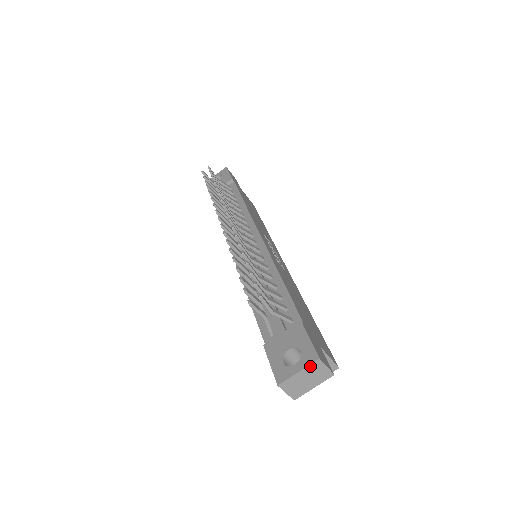
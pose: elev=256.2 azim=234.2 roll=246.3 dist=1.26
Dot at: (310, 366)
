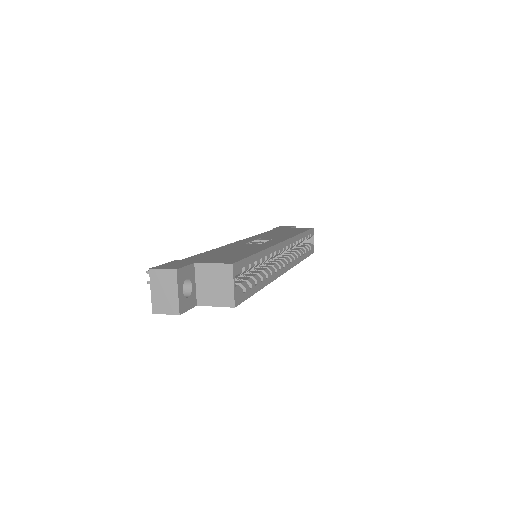
Dot at: (152, 280)
